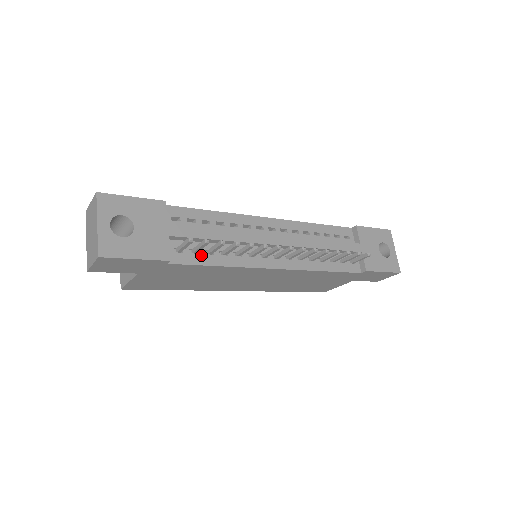
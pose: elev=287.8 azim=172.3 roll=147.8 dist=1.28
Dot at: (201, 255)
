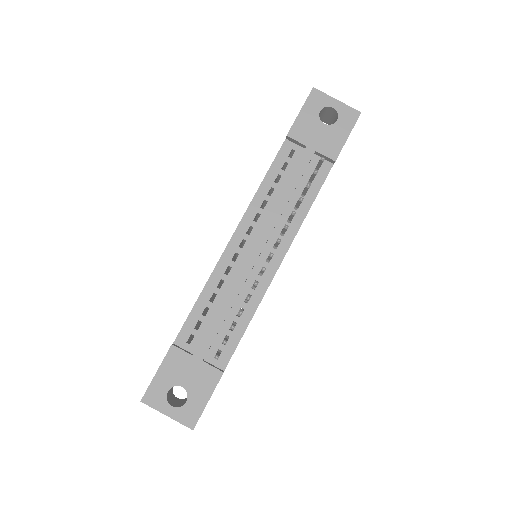
Dot at: (231, 336)
